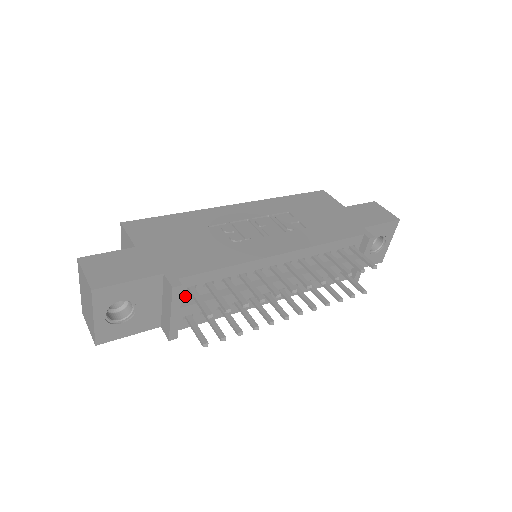
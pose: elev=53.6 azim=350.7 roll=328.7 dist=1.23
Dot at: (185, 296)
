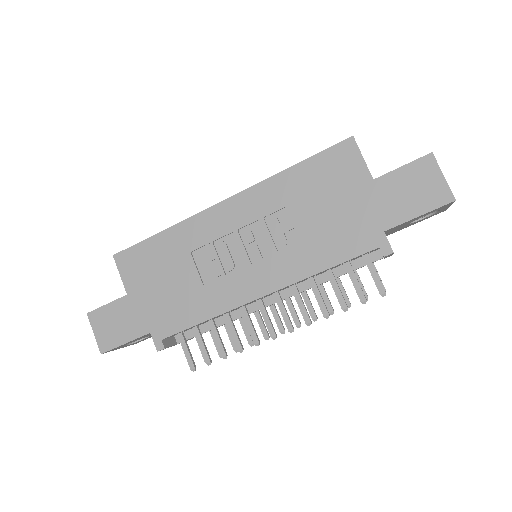
Dot at: occluded
